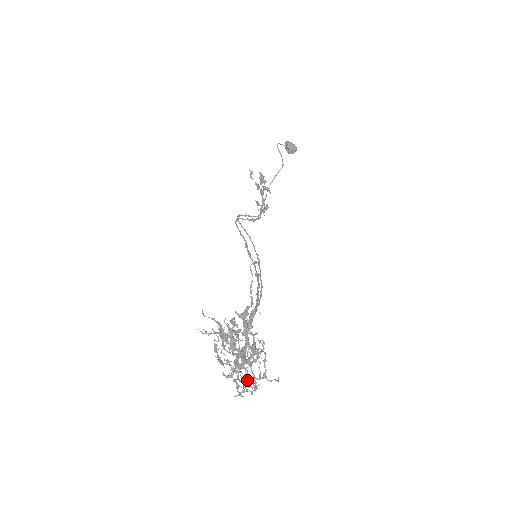
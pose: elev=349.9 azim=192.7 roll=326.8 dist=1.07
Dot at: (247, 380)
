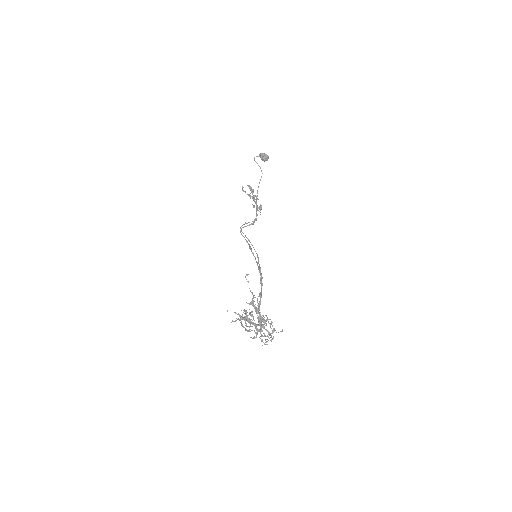
Dot at: occluded
